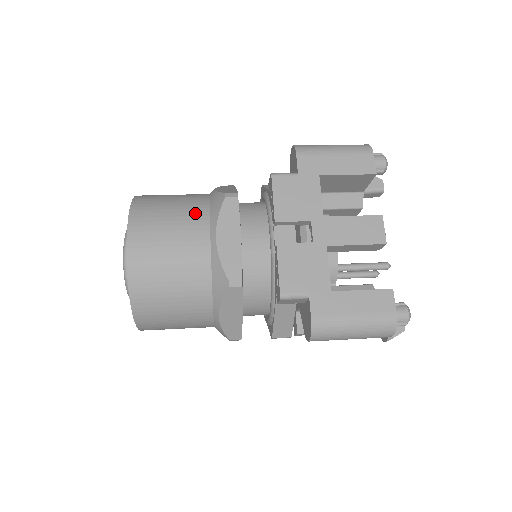
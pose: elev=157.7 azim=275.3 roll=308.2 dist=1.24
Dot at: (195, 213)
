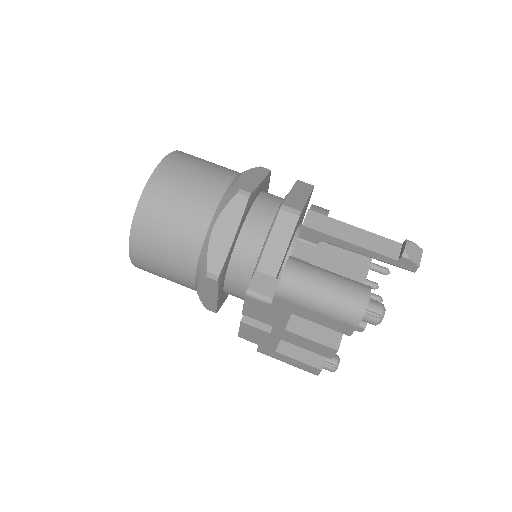
Dot at: (184, 262)
